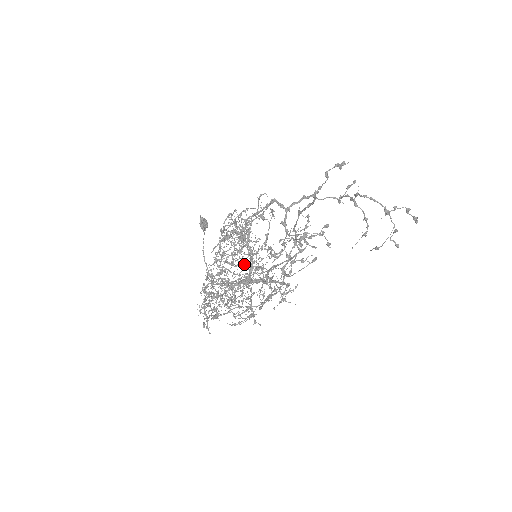
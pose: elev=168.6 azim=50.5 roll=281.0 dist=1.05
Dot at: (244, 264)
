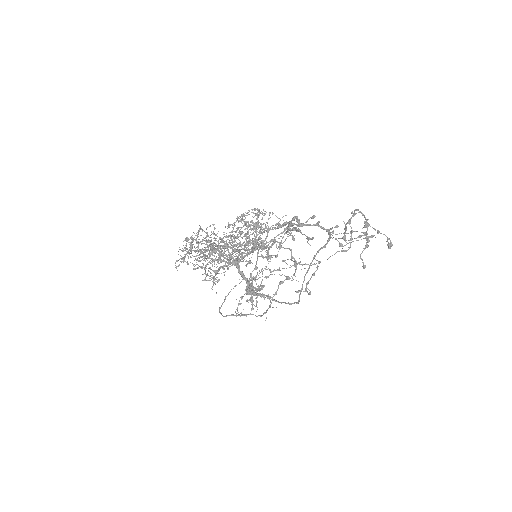
Dot at: (240, 241)
